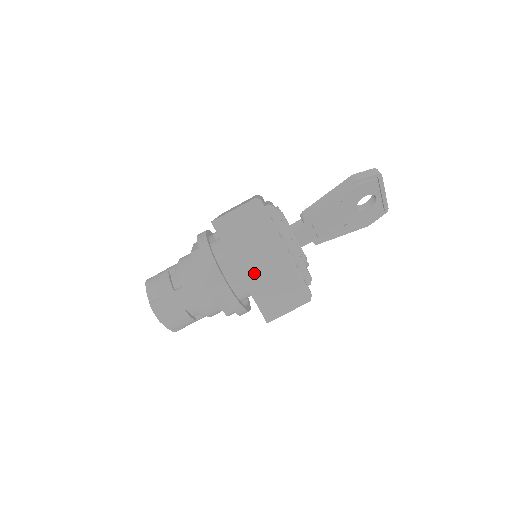
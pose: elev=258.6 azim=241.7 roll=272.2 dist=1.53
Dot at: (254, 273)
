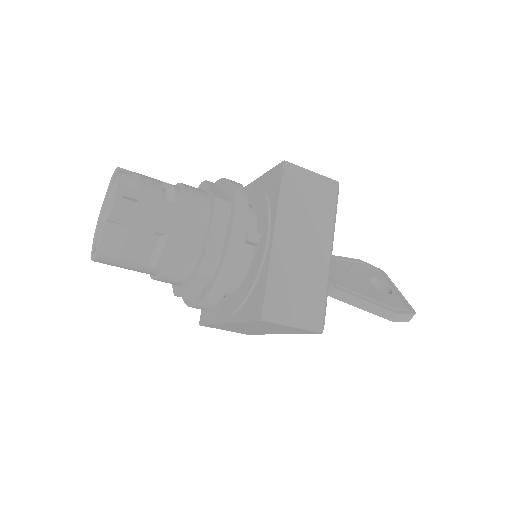
Dot at: (237, 326)
